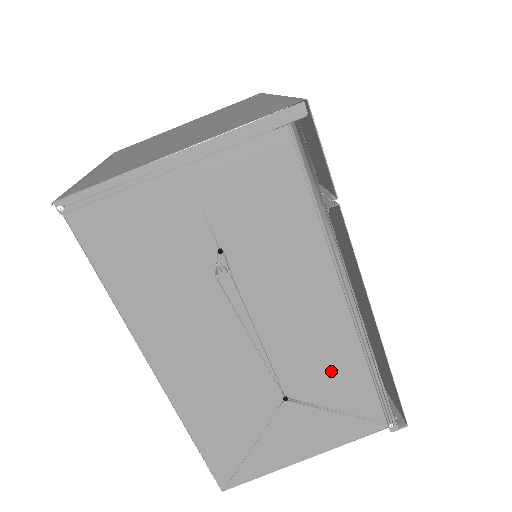
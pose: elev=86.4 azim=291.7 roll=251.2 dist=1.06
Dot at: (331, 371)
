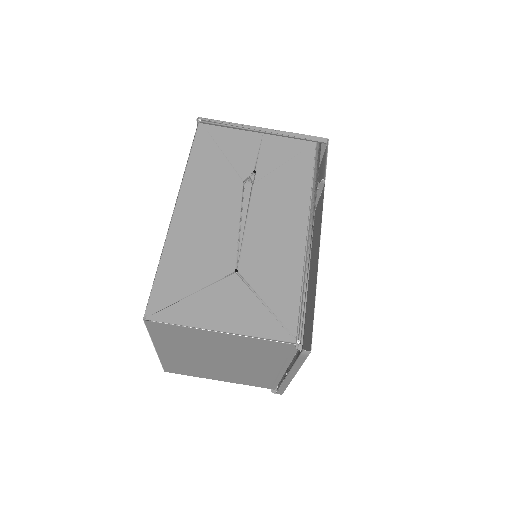
Dot at: (276, 271)
